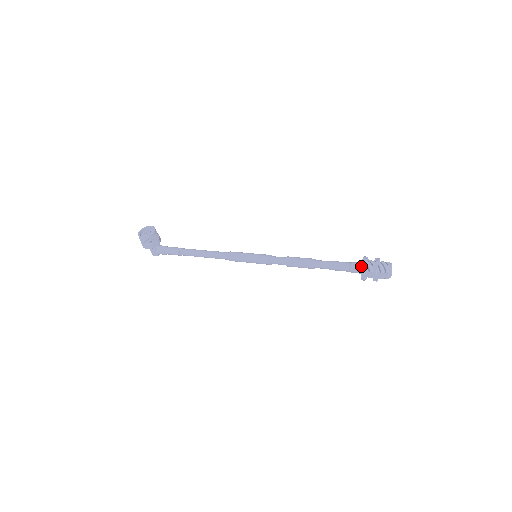
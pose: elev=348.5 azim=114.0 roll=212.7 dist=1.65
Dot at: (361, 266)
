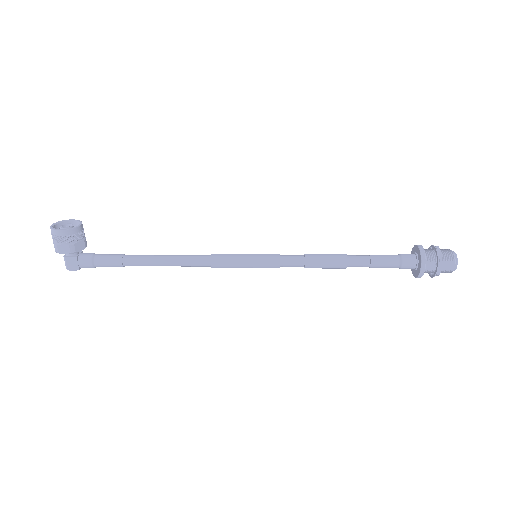
Dot at: (421, 253)
